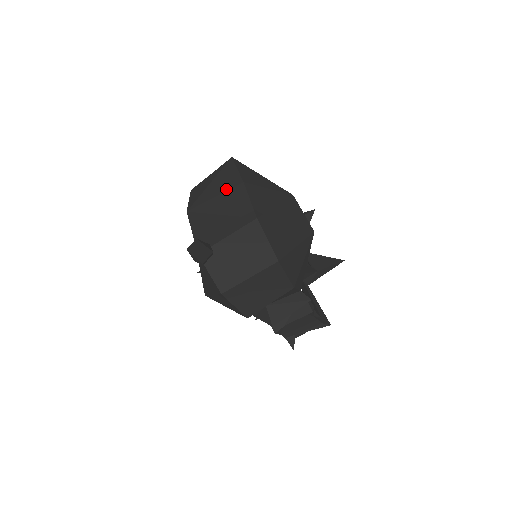
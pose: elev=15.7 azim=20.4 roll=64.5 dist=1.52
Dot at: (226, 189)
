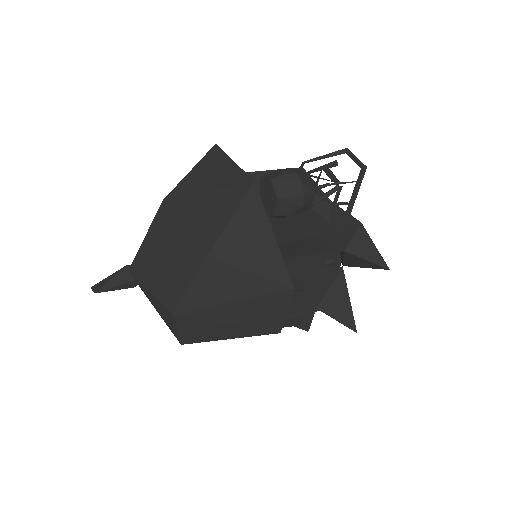
Dot at: (194, 235)
